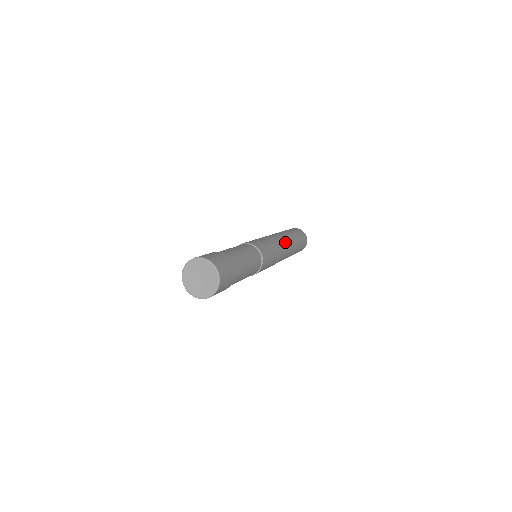
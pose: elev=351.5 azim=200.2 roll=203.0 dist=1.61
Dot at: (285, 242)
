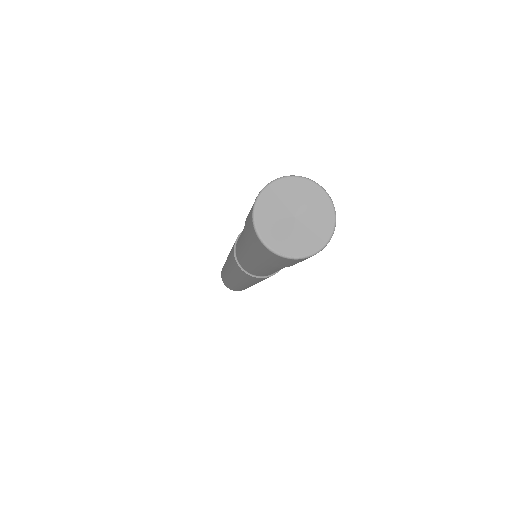
Dot at: occluded
